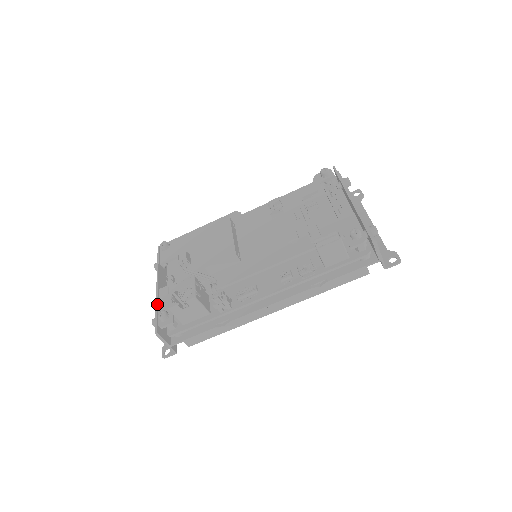
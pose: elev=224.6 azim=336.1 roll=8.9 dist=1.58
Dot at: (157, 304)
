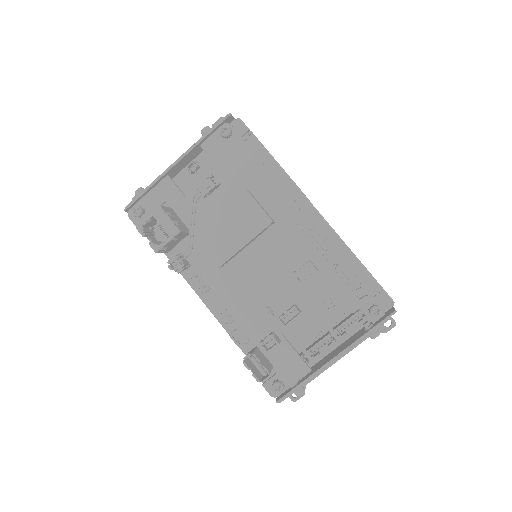
Dot at: (152, 186)
